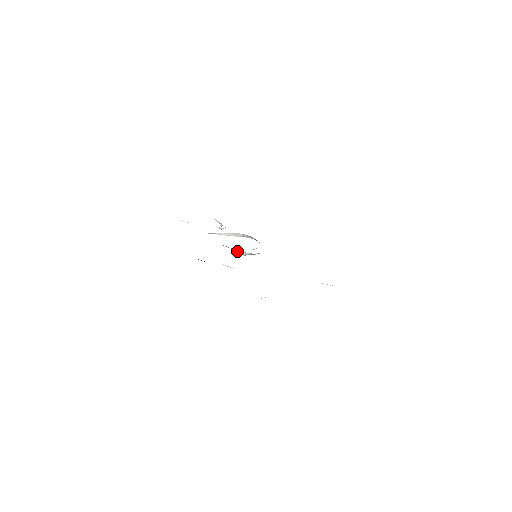
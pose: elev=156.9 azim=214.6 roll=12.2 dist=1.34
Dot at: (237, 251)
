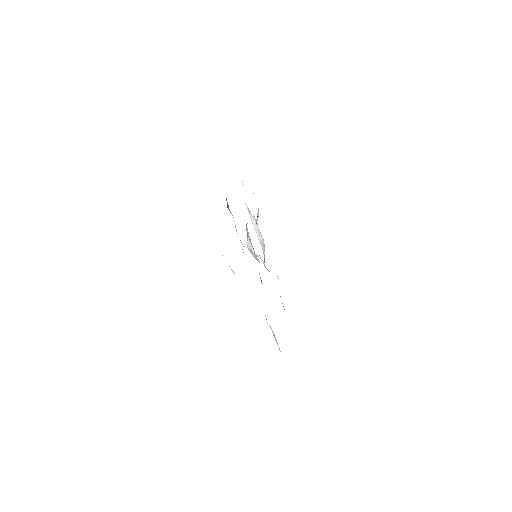
Dot at: (249, 238)
